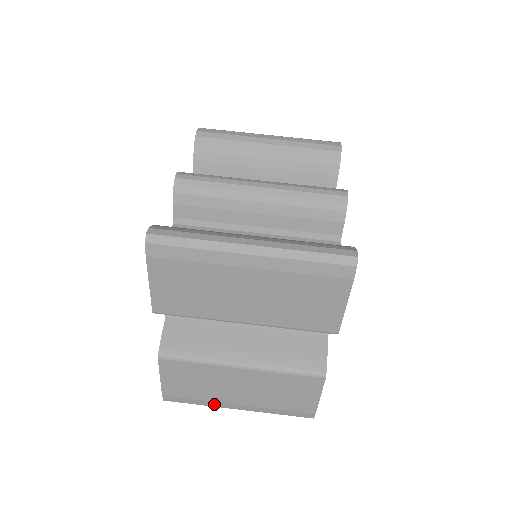
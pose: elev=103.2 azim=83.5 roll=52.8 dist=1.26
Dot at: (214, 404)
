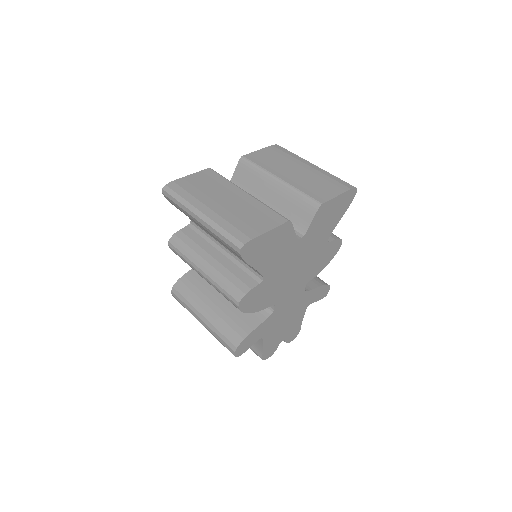
Dot at: (193, 201)
